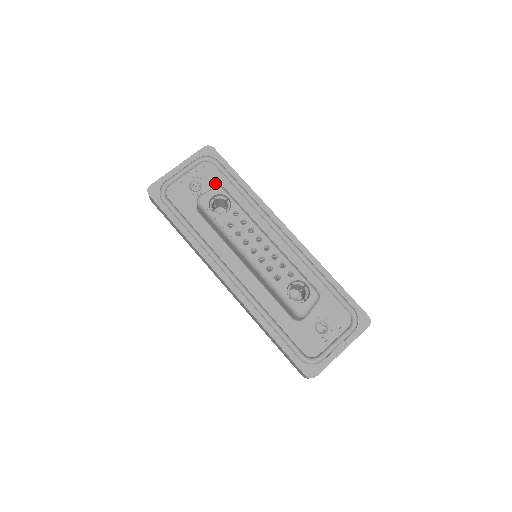
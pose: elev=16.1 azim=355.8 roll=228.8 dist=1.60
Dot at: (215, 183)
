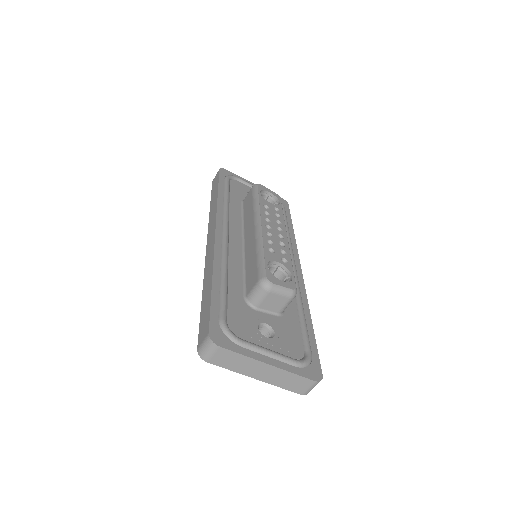
Dot at: occluded
